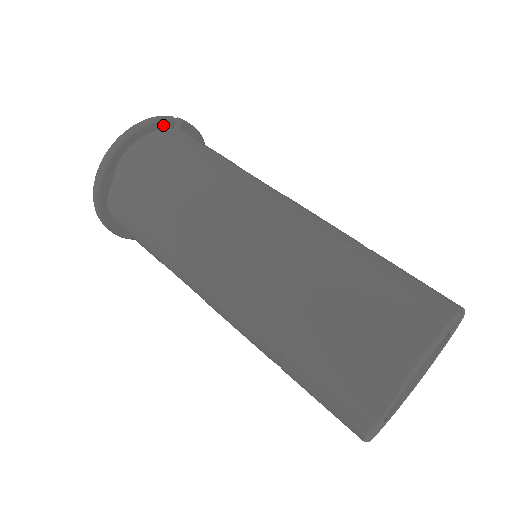
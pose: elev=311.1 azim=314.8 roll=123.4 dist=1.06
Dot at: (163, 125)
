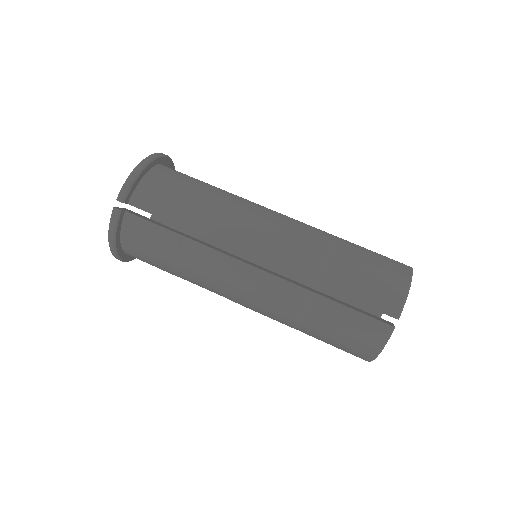
Dot at: (120, 222)
